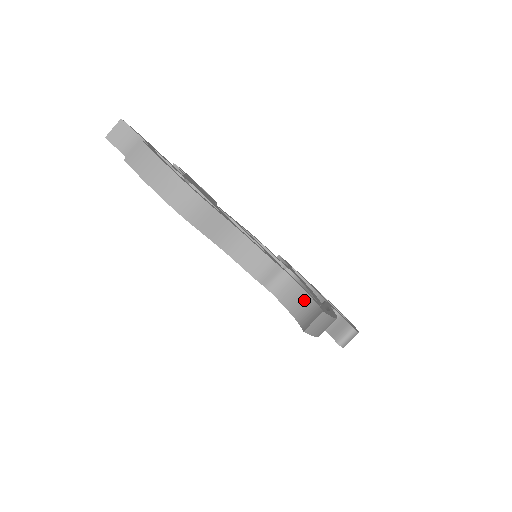
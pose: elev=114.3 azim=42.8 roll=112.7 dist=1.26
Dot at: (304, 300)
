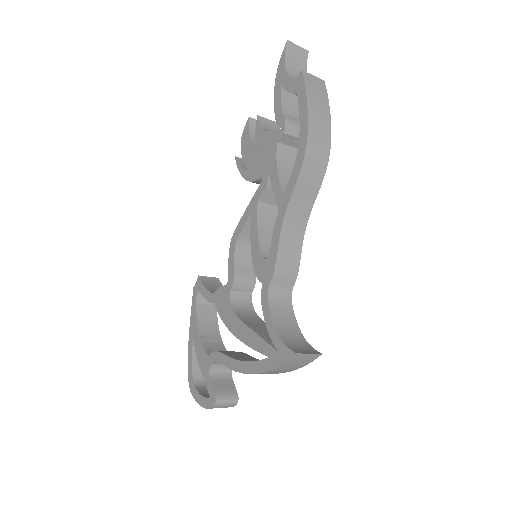
Dot at: (294, 330)
